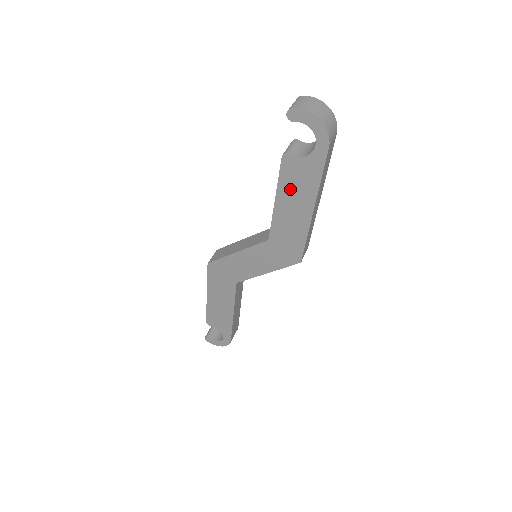
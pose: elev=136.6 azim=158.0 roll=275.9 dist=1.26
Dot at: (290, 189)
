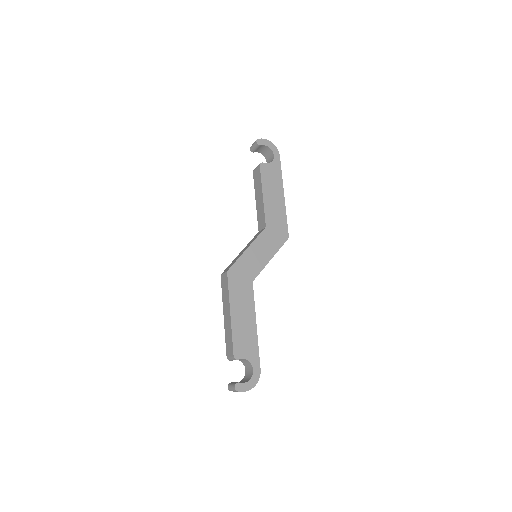
Dot at: (269, 184)
